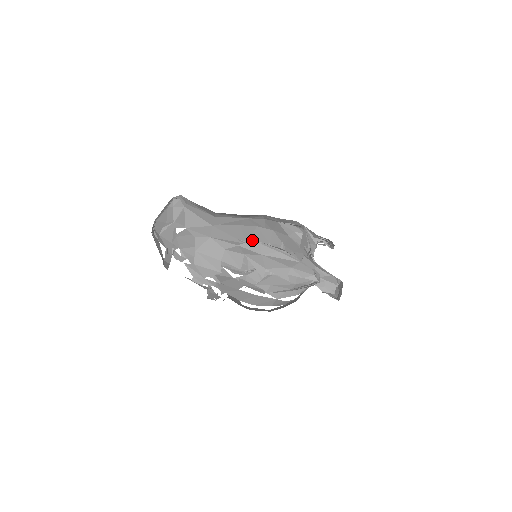
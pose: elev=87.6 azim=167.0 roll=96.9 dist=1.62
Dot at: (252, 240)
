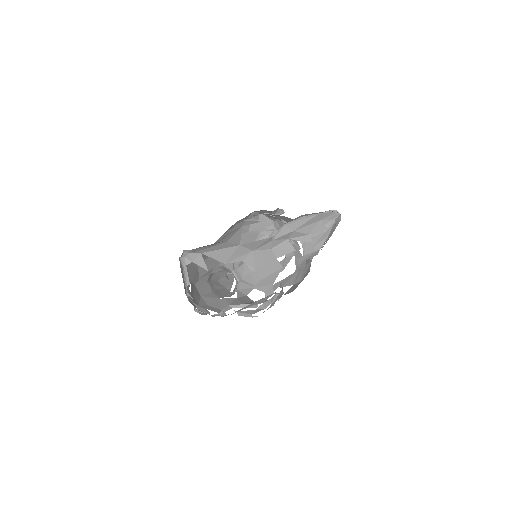
Dot at: occluded
